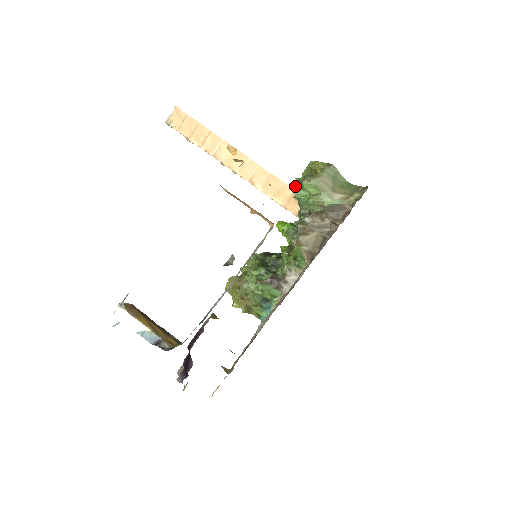
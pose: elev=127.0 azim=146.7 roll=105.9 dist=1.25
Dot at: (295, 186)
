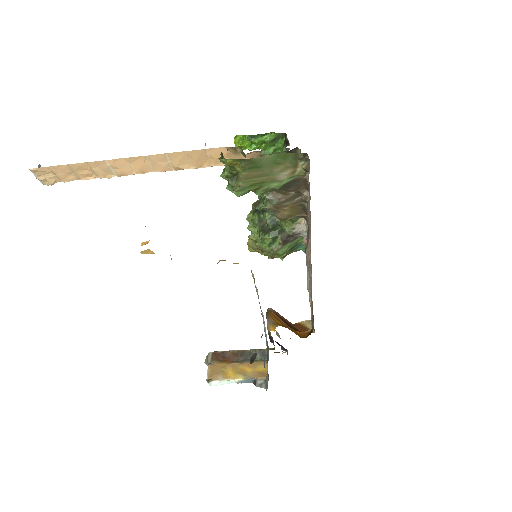
Dot at: (229, 187)
